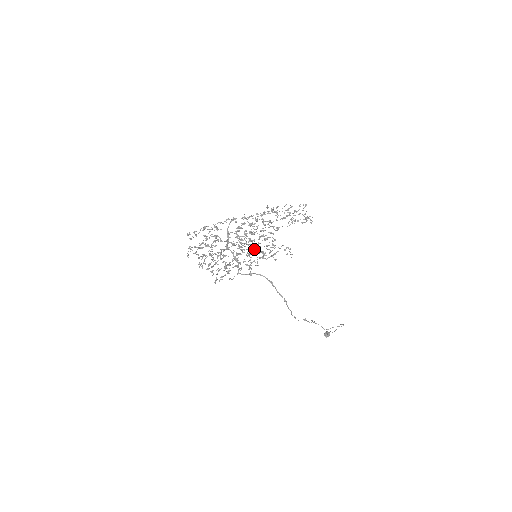
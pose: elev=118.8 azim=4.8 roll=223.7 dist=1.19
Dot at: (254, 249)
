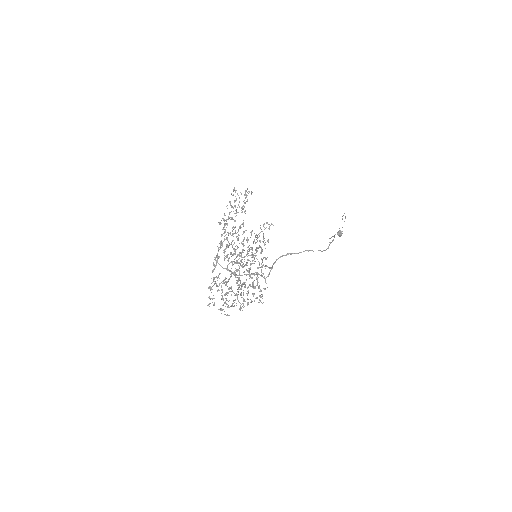
Dot at: (251, 254)
